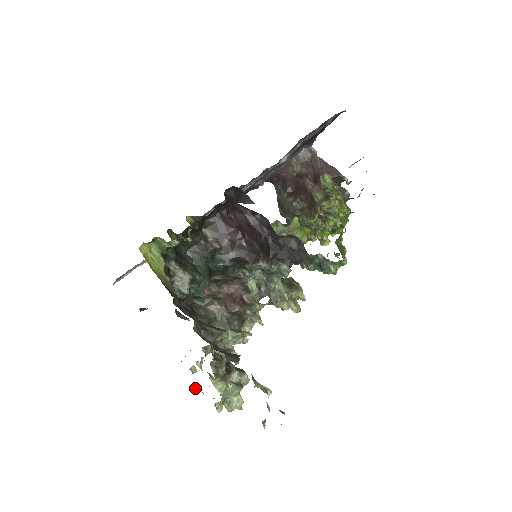
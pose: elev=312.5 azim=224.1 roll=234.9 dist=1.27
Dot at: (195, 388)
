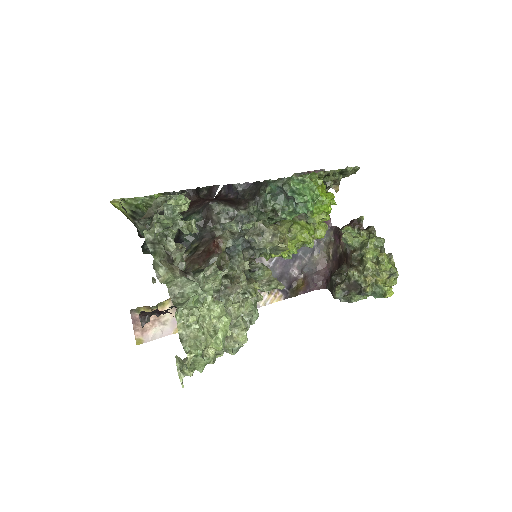
Dot at: (180, 371)
